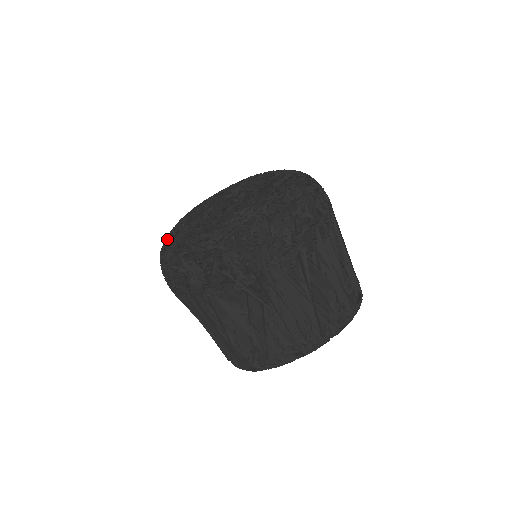
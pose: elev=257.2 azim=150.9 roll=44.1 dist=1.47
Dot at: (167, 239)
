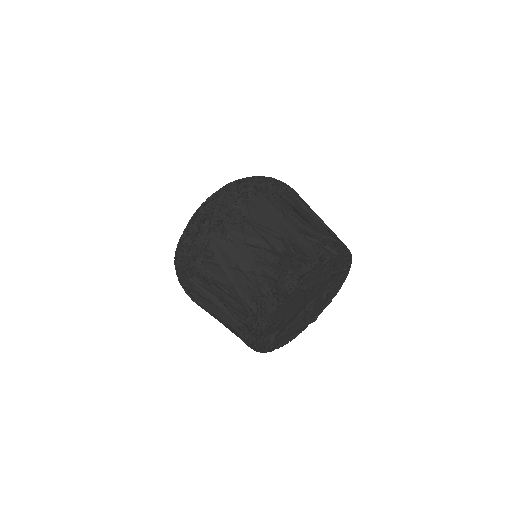
Dot at: (216, 191)
